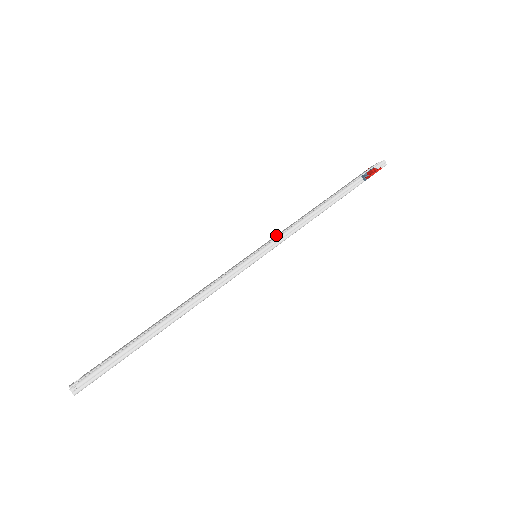
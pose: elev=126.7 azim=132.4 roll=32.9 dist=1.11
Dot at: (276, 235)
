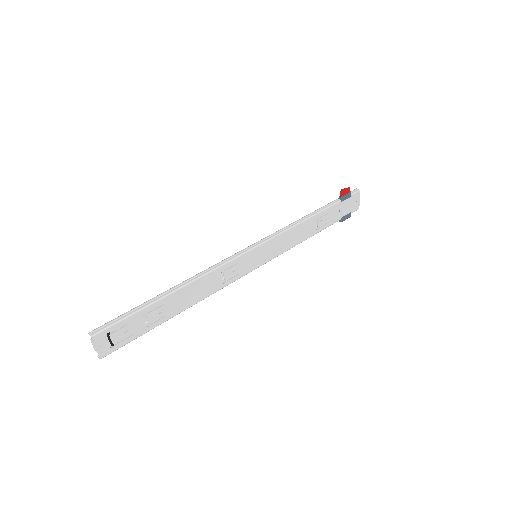
Dot at: occluded
